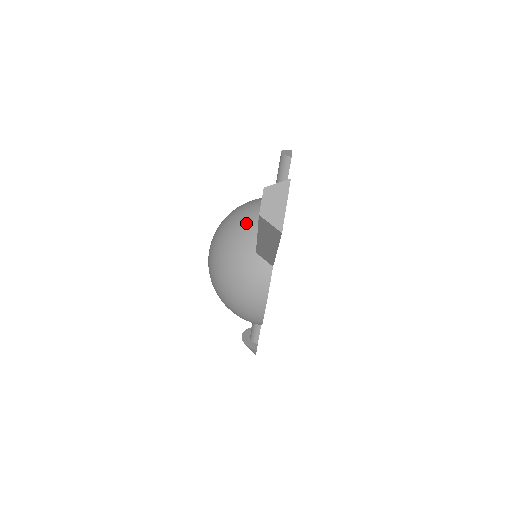
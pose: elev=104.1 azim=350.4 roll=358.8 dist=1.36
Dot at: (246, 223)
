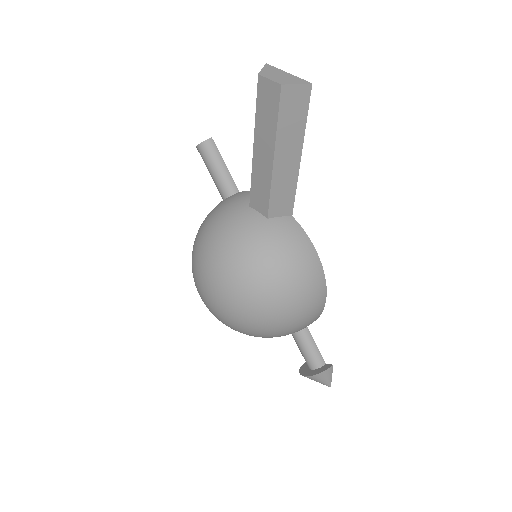
Dot at: (229, 216)
